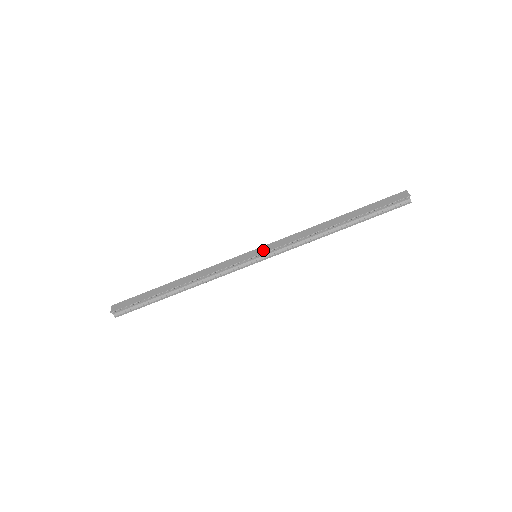
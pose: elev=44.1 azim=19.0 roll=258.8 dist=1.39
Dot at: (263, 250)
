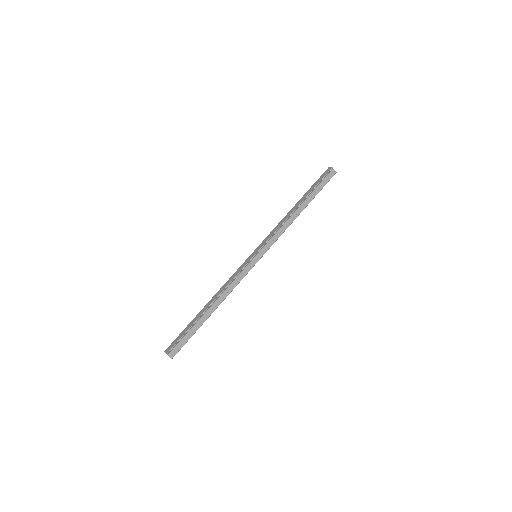
Dot at: (259, 248)
